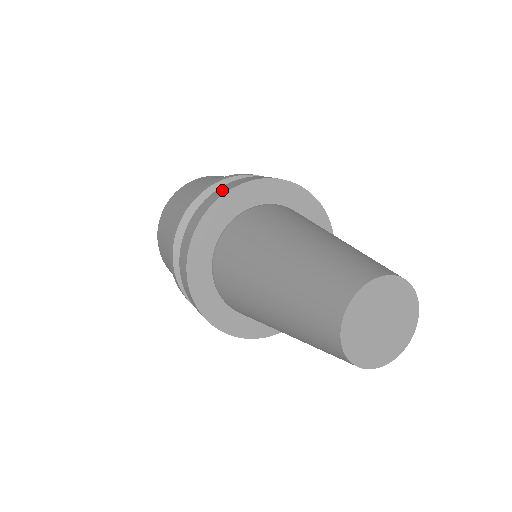
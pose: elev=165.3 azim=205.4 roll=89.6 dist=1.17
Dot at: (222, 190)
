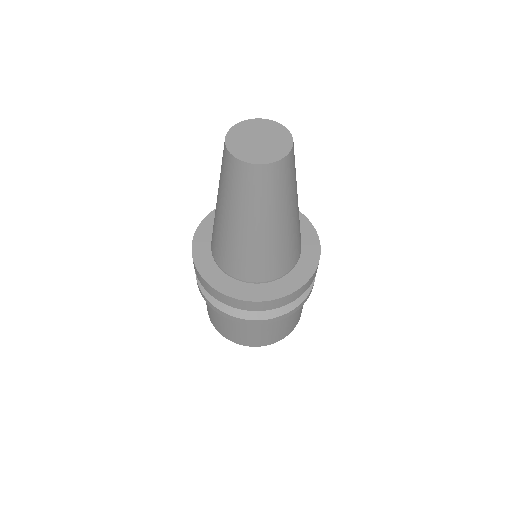
Dot at: occluded
